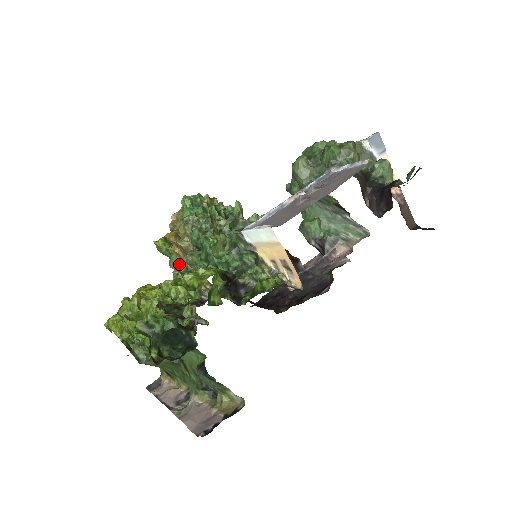
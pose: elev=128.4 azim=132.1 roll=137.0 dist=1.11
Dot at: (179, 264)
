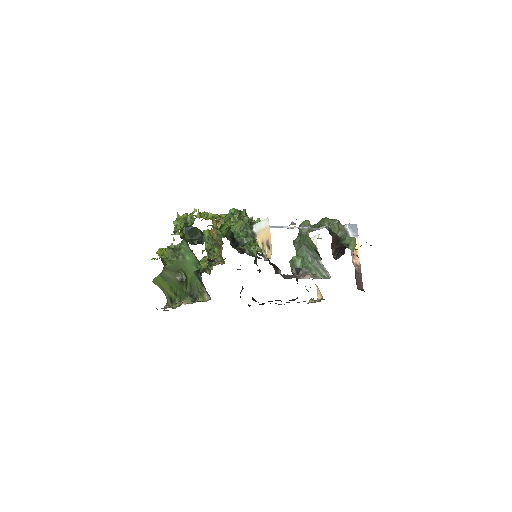
Dot at: (211, 246)
